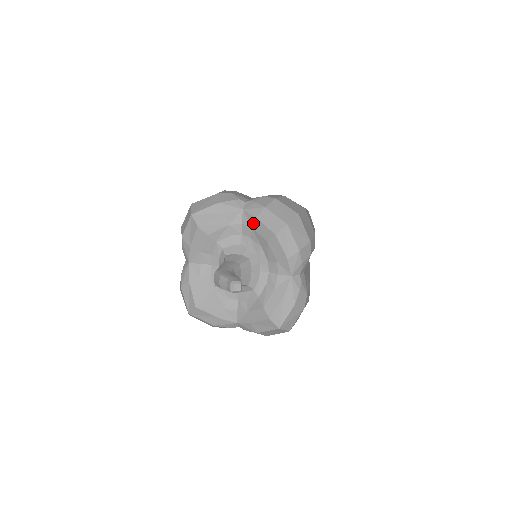
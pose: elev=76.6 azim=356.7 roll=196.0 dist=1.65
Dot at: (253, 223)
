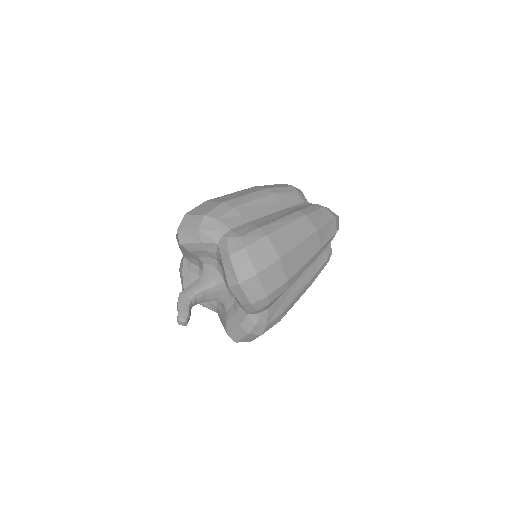
Dot at: (221, 262)
